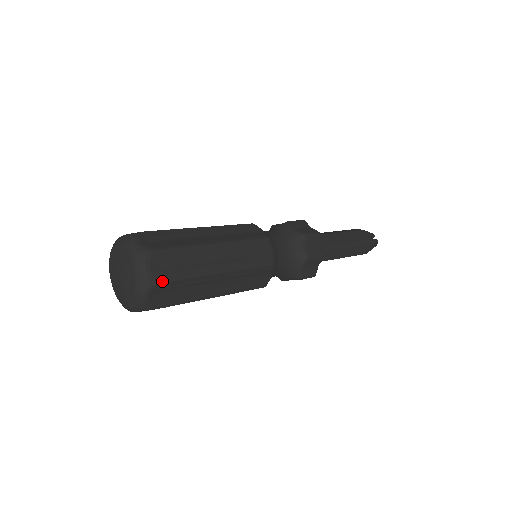
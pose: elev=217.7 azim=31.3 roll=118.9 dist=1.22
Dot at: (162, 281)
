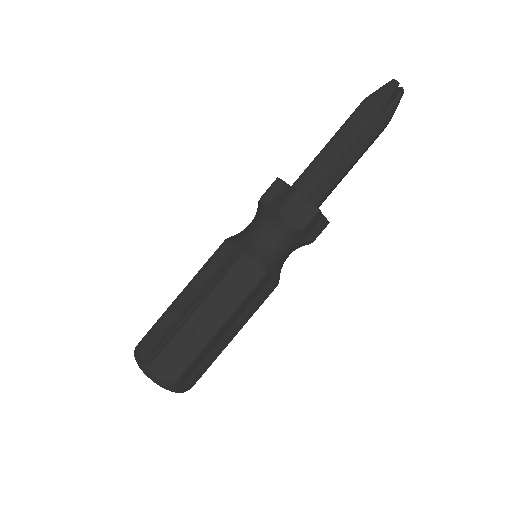
Dot at: (194, 384)
